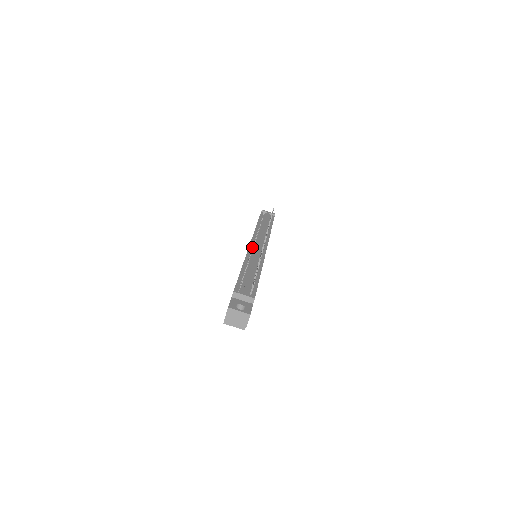
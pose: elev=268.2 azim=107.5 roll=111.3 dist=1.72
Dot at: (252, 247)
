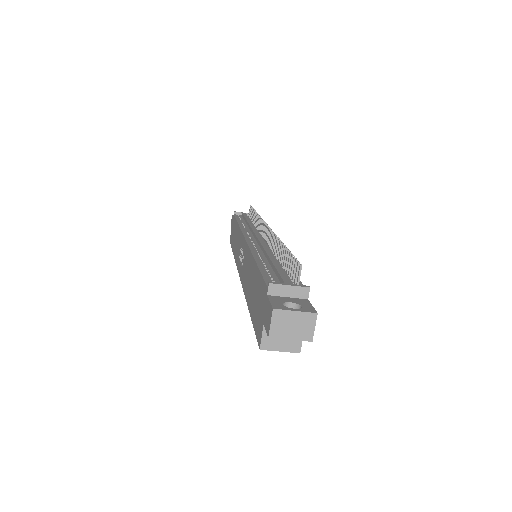
Dot at: (250, 240)
